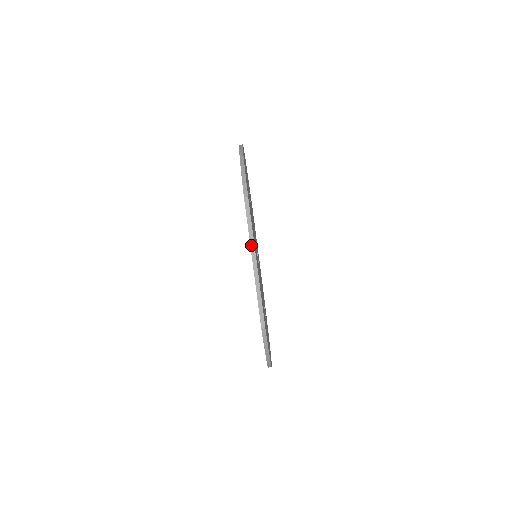
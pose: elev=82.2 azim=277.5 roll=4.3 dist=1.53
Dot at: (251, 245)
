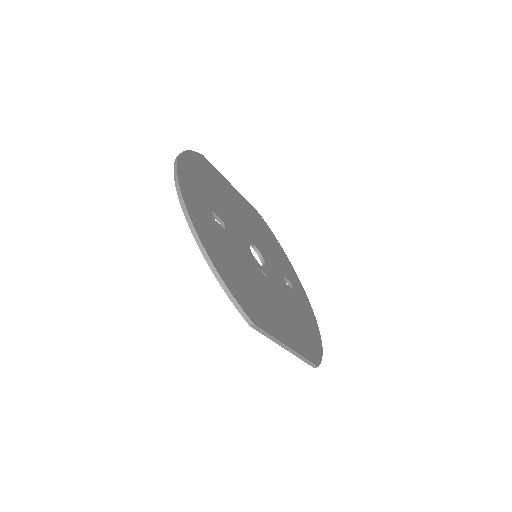
Dot at: (277, 343)
